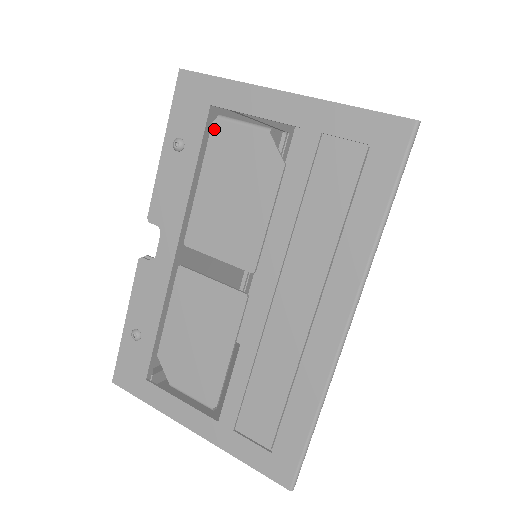
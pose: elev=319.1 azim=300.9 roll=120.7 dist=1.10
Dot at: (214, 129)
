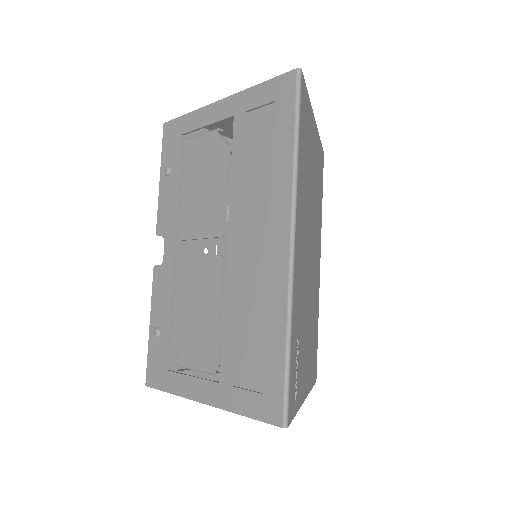
Dot at: (186, 148)
